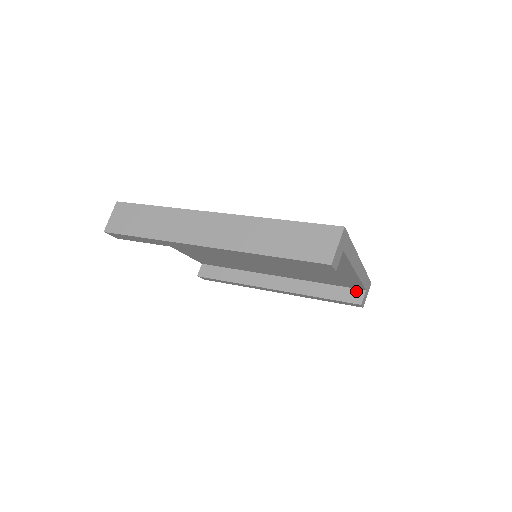
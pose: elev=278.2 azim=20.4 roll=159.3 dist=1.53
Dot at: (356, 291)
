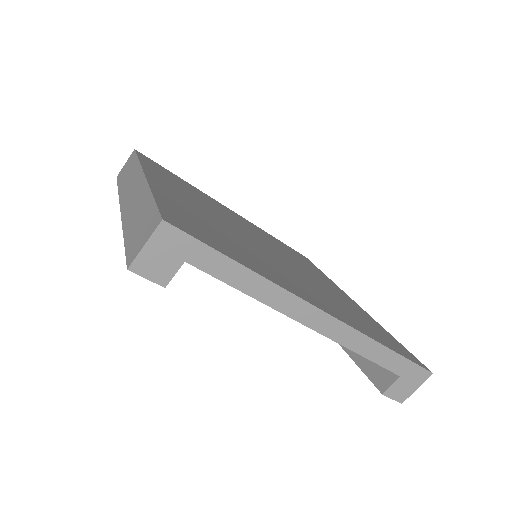
Dot at: (388, 370)
